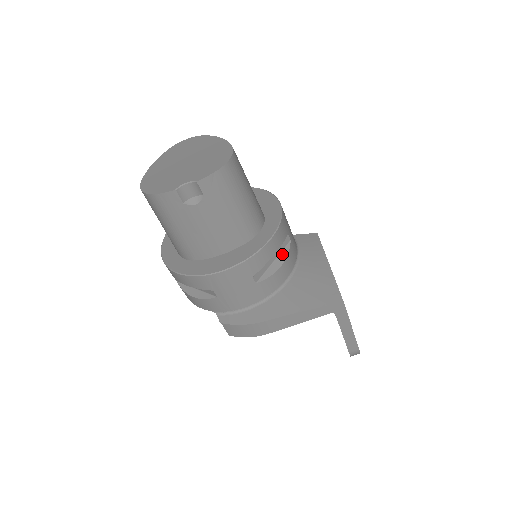
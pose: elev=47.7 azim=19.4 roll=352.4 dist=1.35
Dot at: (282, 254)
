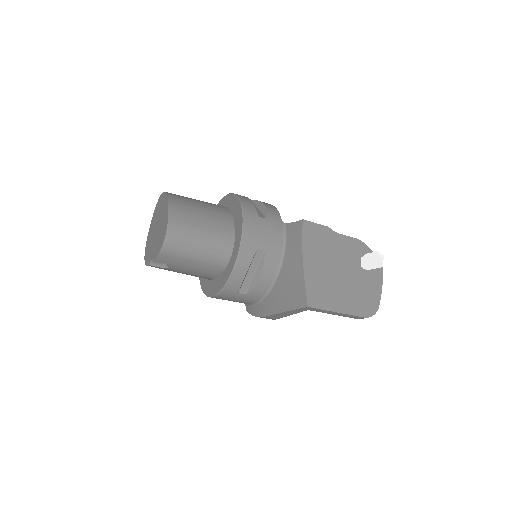
Dot at: (259, 265)
